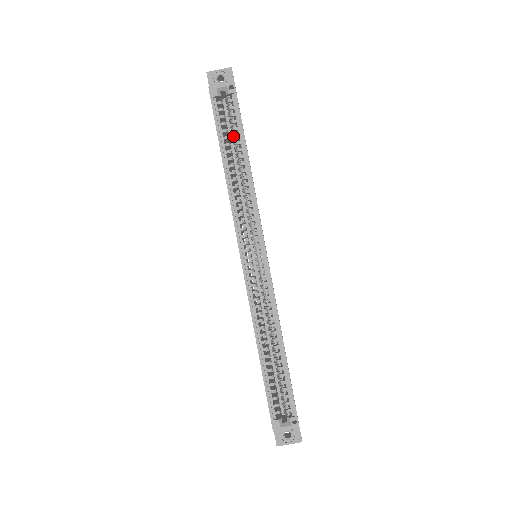
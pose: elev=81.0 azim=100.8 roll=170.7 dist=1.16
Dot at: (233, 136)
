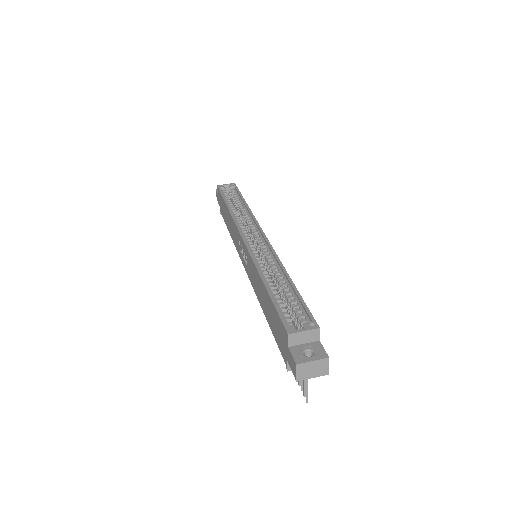
Dot at: occluded
